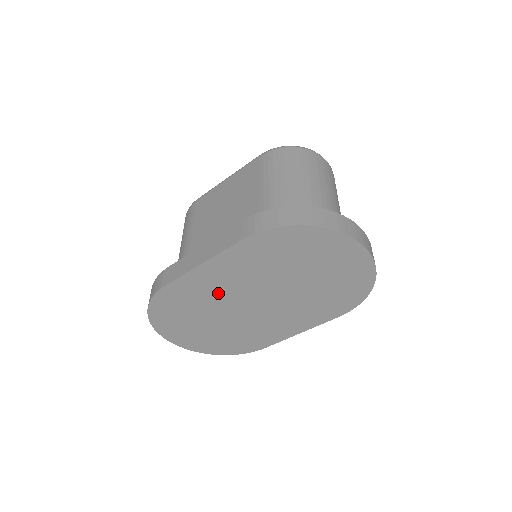
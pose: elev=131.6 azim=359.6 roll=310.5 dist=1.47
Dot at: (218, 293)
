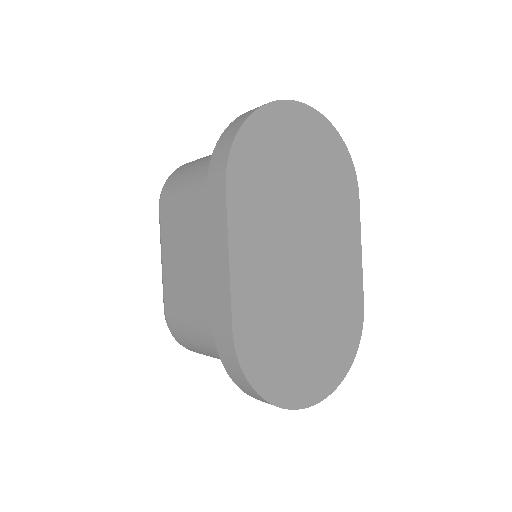
Dot at: (273, 281)
